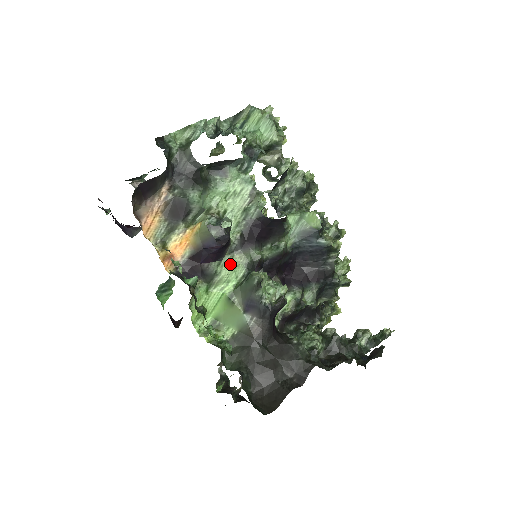
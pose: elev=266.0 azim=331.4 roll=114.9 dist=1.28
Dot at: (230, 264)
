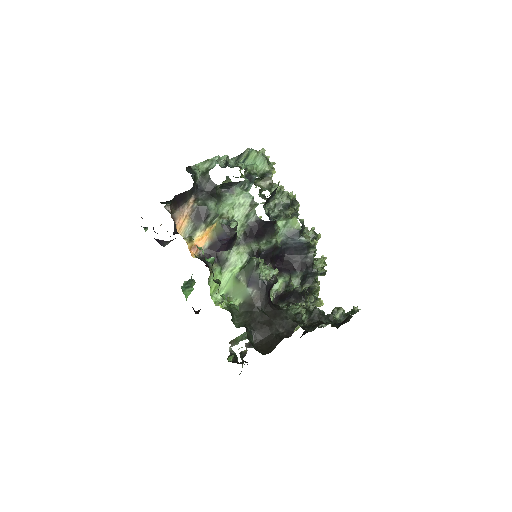
Dot at: (237, 253)
